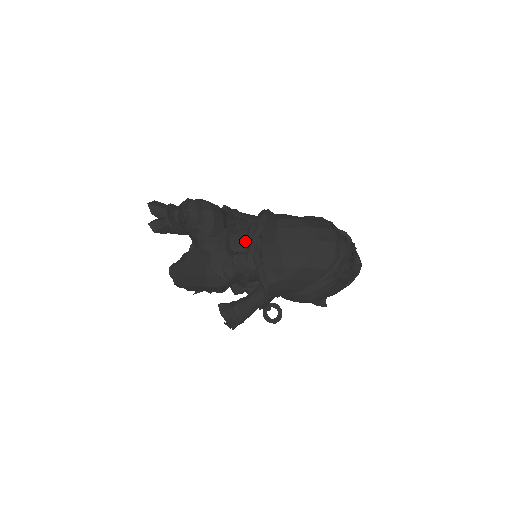
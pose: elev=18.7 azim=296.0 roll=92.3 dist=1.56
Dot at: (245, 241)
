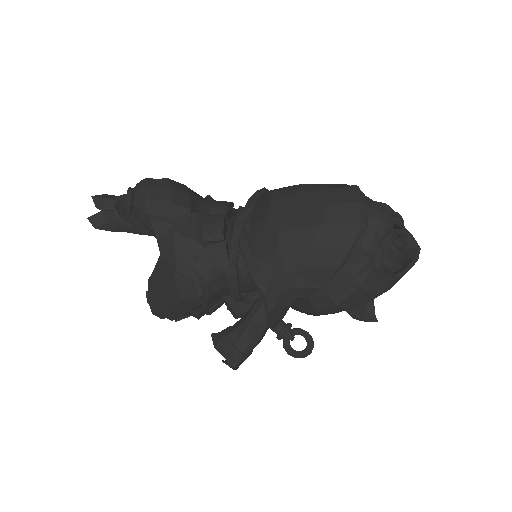
Dot at: (230, 230)
